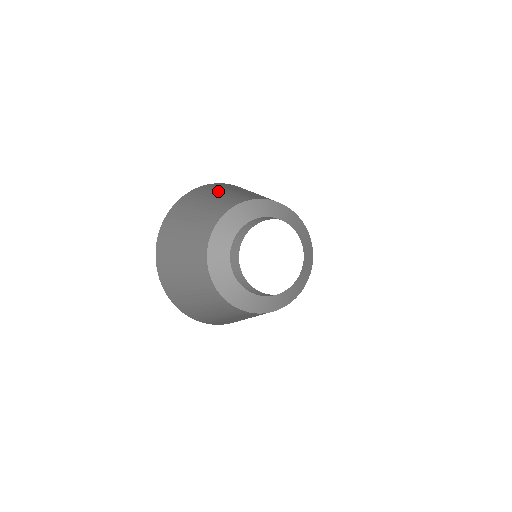
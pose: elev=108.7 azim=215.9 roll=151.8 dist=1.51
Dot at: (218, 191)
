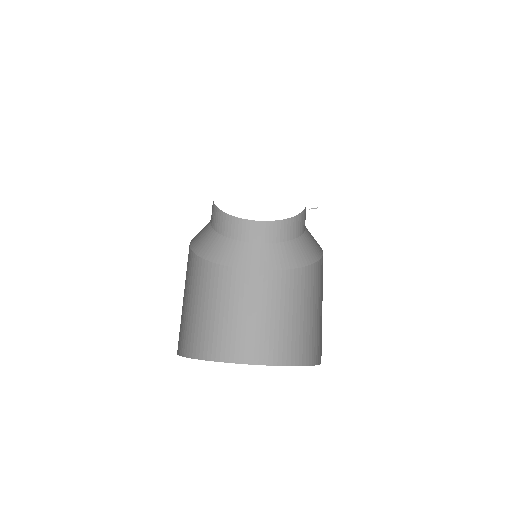
Dot at: occluded
